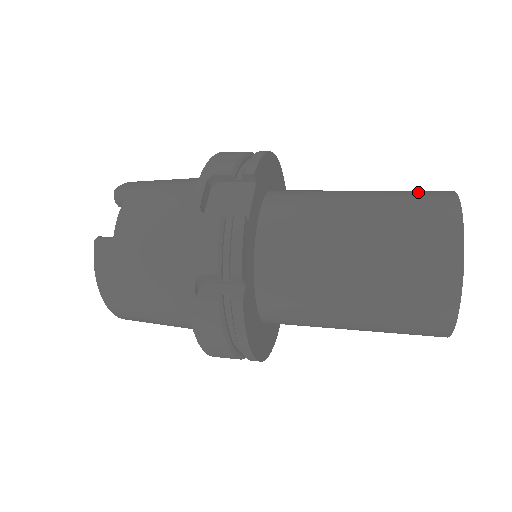
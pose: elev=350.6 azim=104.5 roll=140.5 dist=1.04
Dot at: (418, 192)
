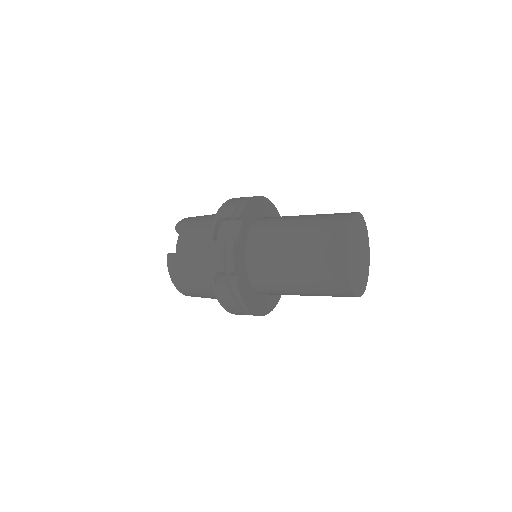
Dot at: (334, 216)
